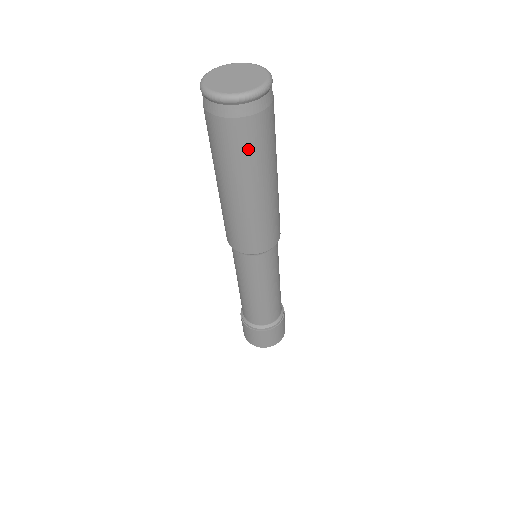
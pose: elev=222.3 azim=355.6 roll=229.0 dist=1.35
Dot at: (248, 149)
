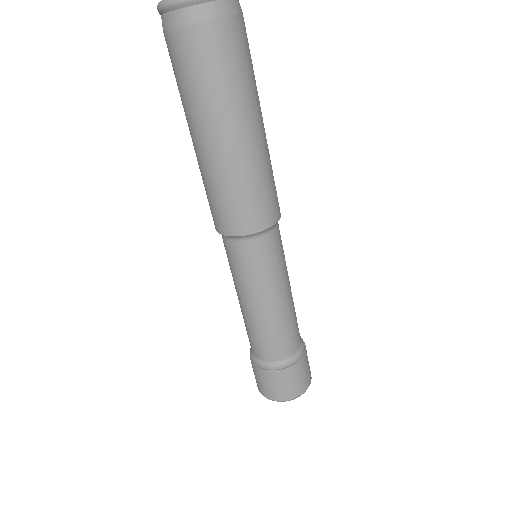
Dot at: (248, 60)
